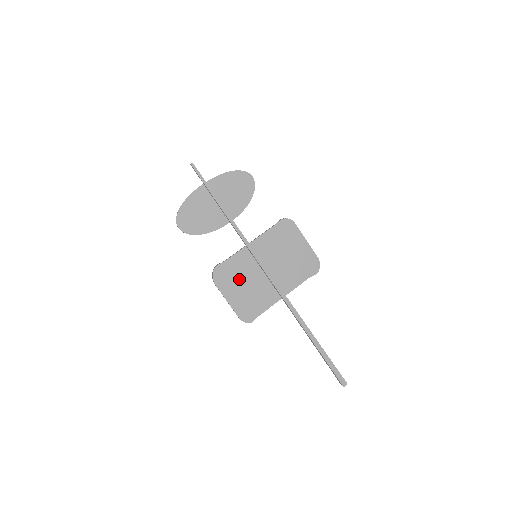
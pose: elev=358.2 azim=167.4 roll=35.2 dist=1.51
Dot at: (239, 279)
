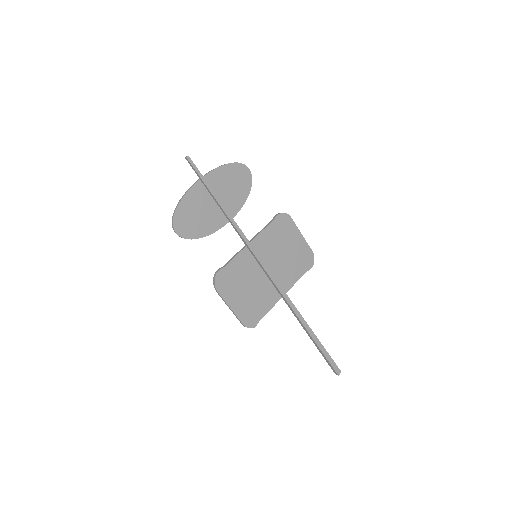
Dot at: (241, 283)
